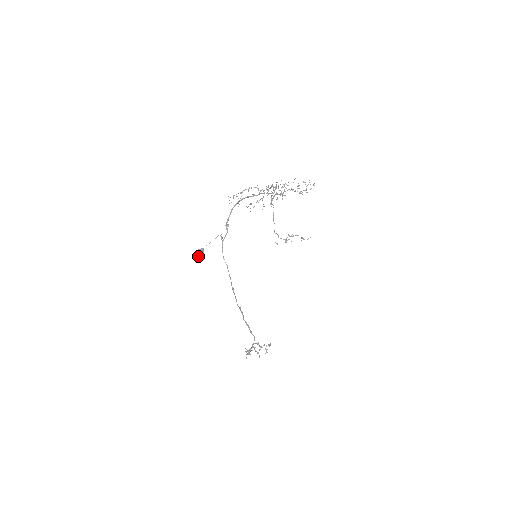
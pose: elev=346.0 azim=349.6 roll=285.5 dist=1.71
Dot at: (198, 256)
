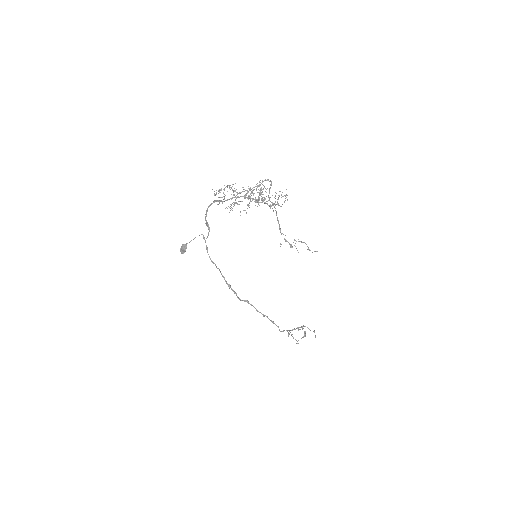
Dot at: occluded
